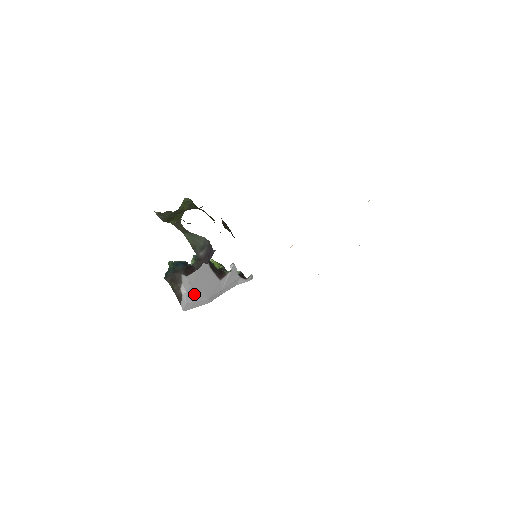
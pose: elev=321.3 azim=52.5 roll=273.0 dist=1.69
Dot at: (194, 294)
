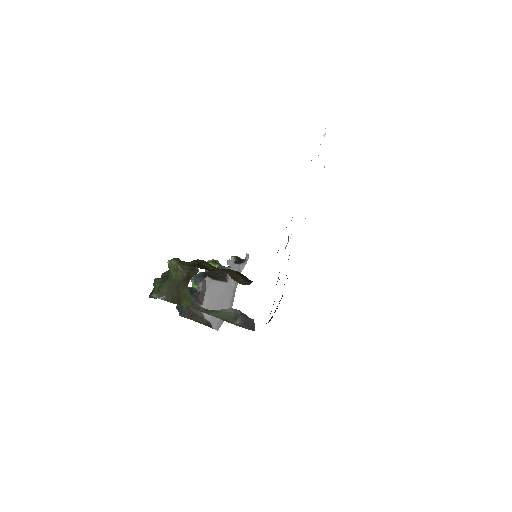
Dot at: occluded
